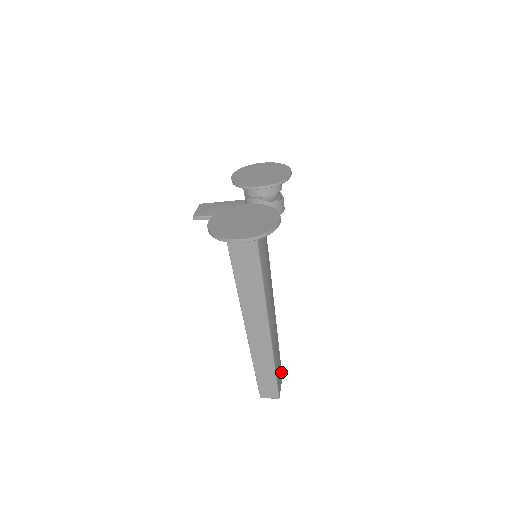
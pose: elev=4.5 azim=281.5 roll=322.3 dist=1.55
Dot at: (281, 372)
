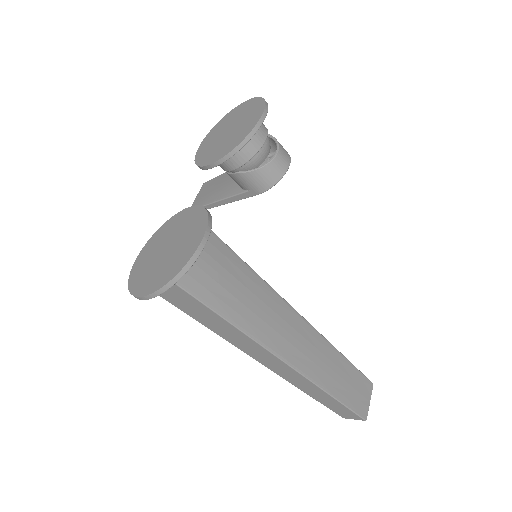
Dot at: (366, 381)
